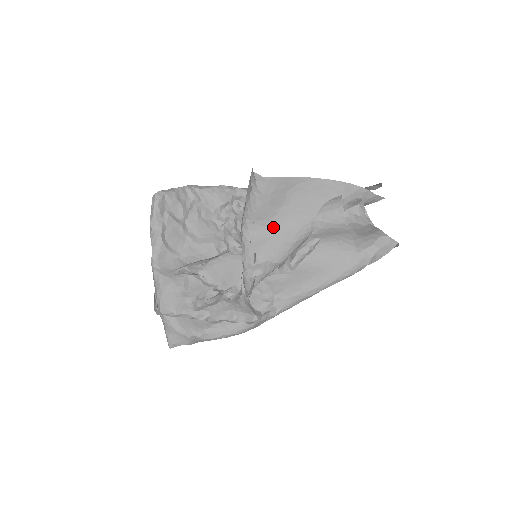
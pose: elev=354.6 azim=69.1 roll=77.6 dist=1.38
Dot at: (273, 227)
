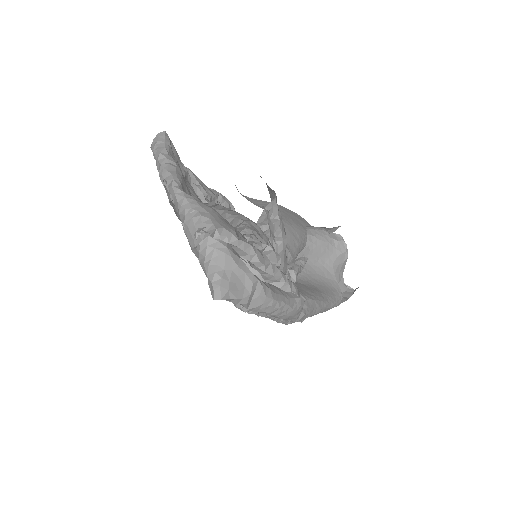
Dot at: (282, 219)
